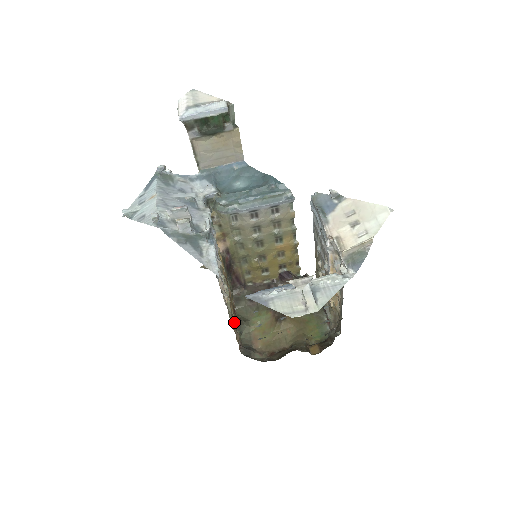
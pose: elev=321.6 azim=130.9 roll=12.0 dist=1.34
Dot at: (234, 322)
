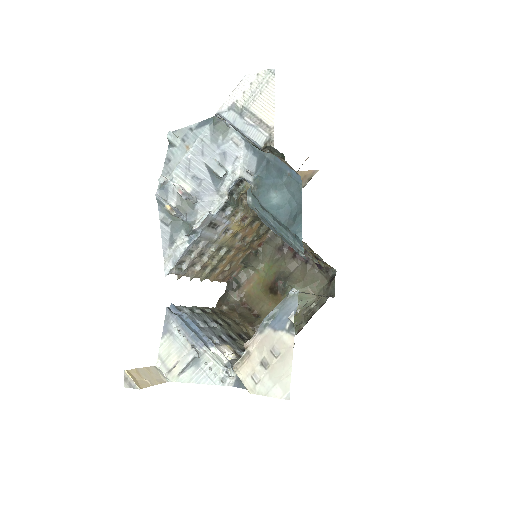
Dot at: (226, 268)
